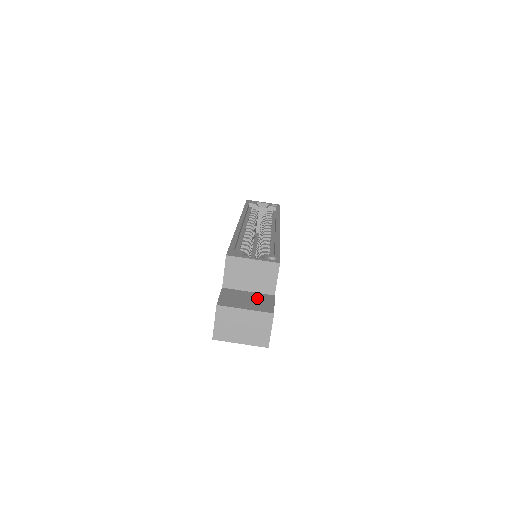
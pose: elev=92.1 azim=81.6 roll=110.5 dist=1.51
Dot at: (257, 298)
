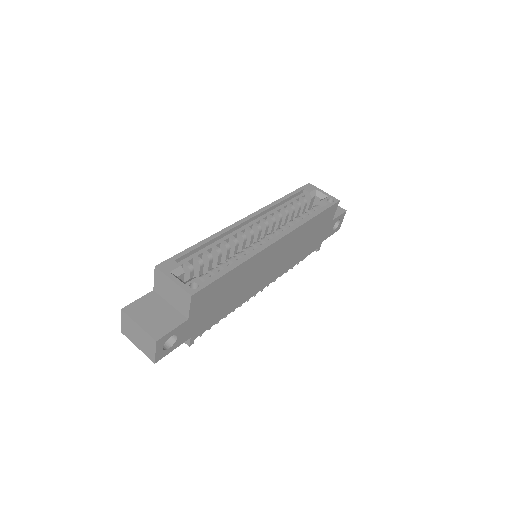
Dot at: (166, 316)
